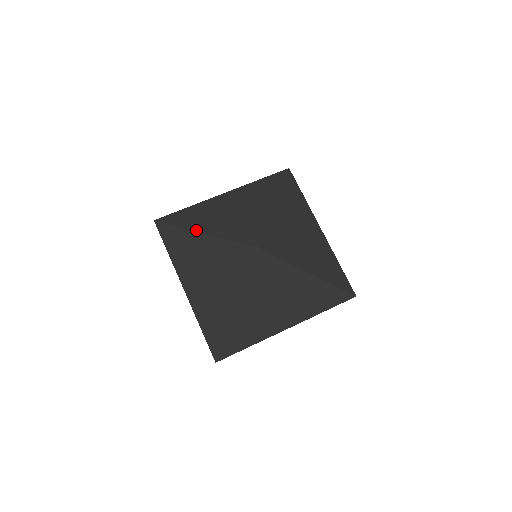
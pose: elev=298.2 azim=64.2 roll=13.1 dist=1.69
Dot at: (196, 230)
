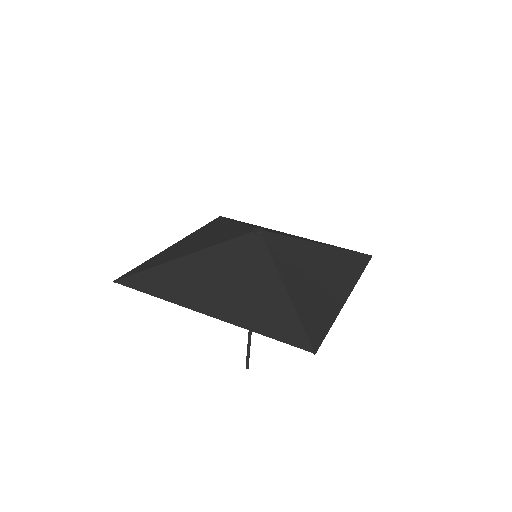
Dot at: (236, 221)
